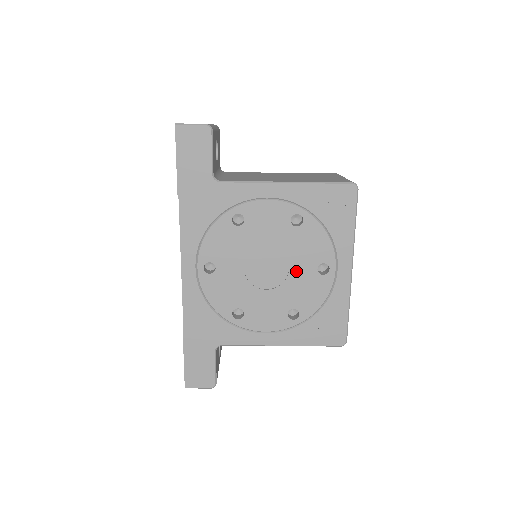
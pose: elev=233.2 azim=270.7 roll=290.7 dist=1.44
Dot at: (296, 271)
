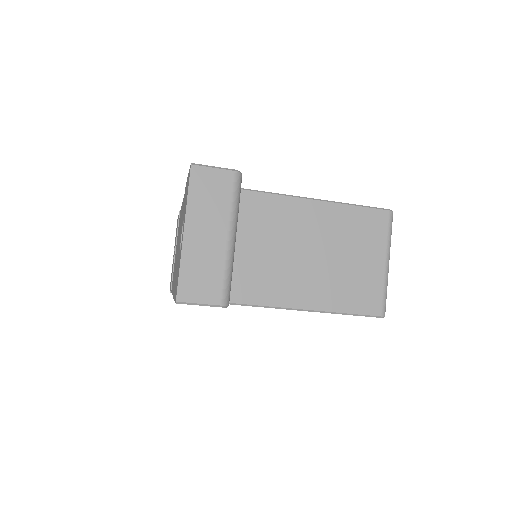
Dot at: occluded
